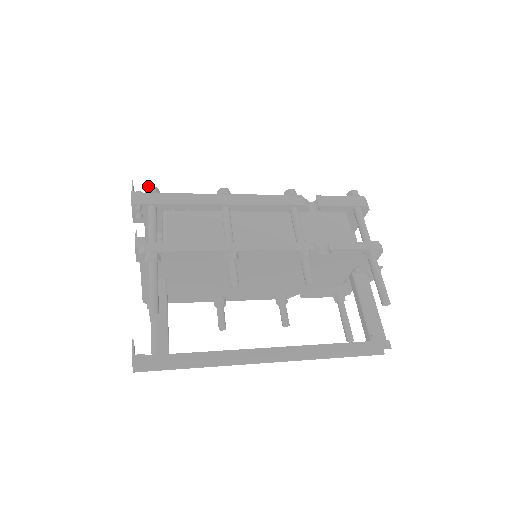
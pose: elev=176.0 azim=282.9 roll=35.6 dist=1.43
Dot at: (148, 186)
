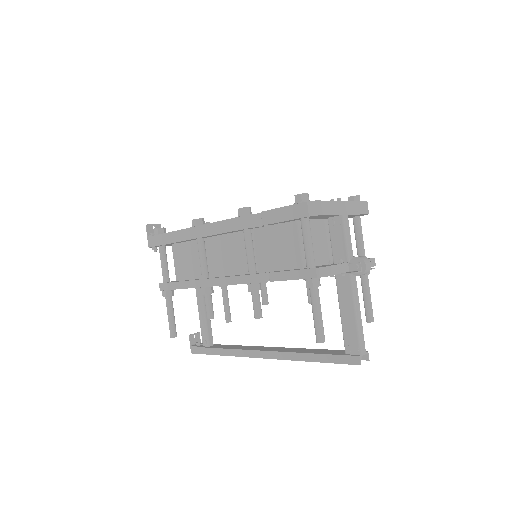
Dot at: (154, 229)
